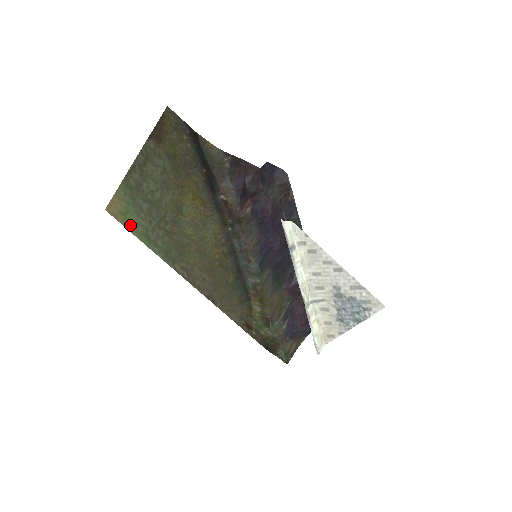
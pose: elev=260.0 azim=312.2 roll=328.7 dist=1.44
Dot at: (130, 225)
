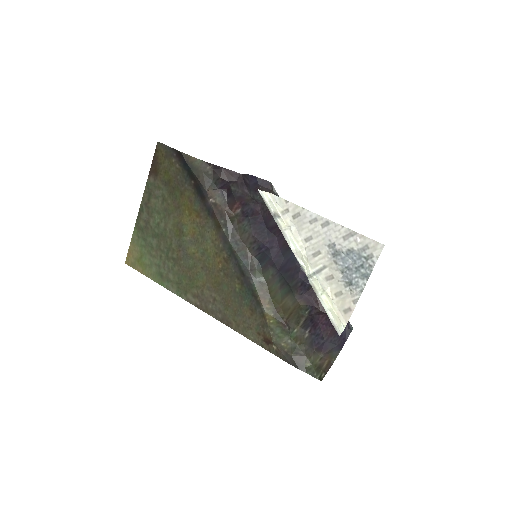
Dot at: (145, 269)
